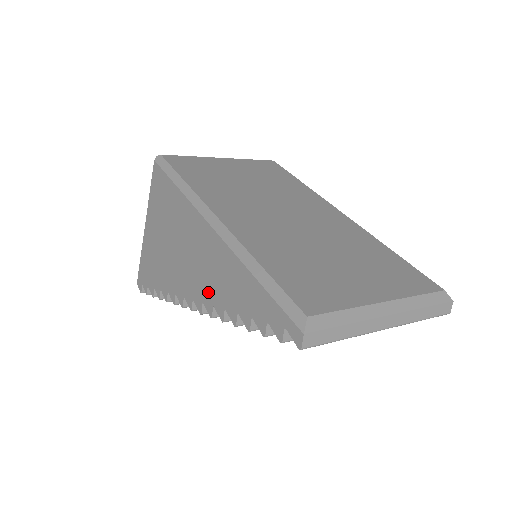
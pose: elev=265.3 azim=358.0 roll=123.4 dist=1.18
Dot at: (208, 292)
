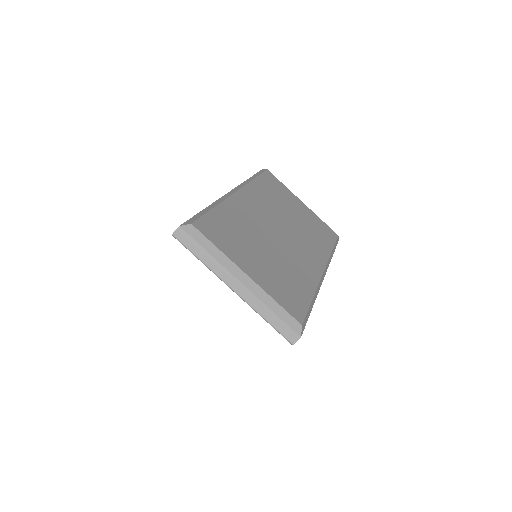
Dot at: occluded
